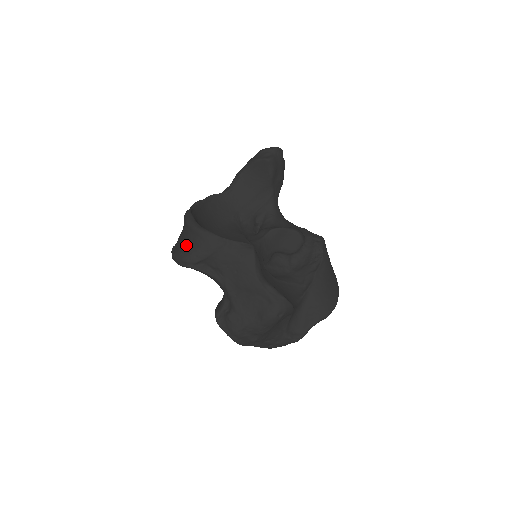
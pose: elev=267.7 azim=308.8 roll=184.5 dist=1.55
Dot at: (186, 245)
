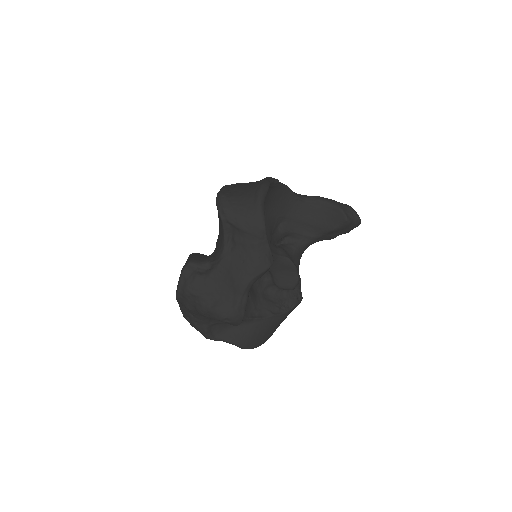
Dot at: (239, 203)
